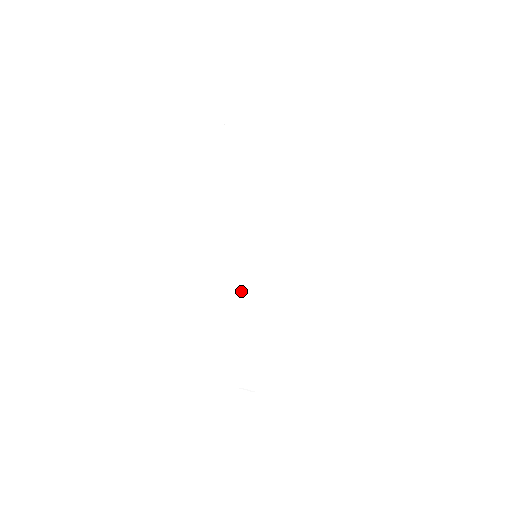
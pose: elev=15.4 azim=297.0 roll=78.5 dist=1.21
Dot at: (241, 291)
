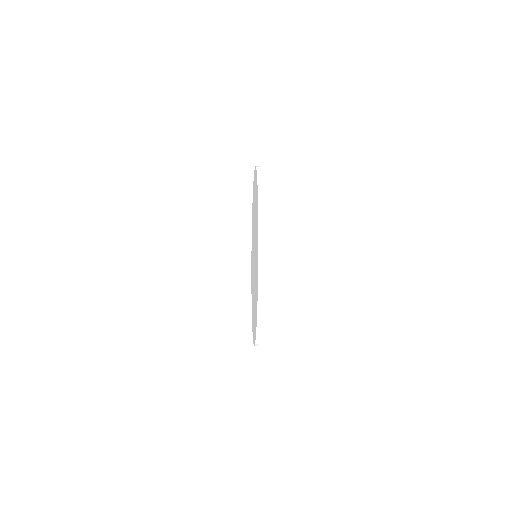
Dot at: occluded
